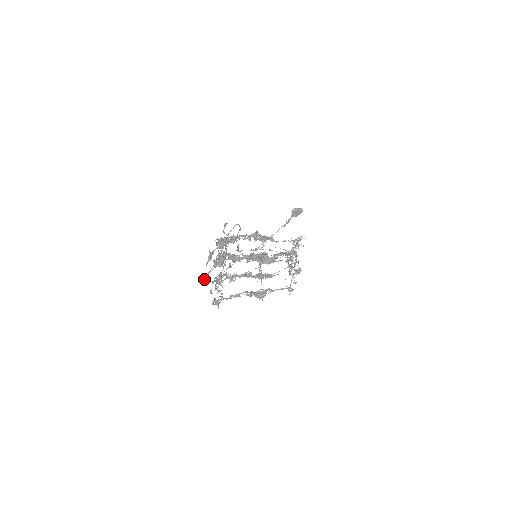
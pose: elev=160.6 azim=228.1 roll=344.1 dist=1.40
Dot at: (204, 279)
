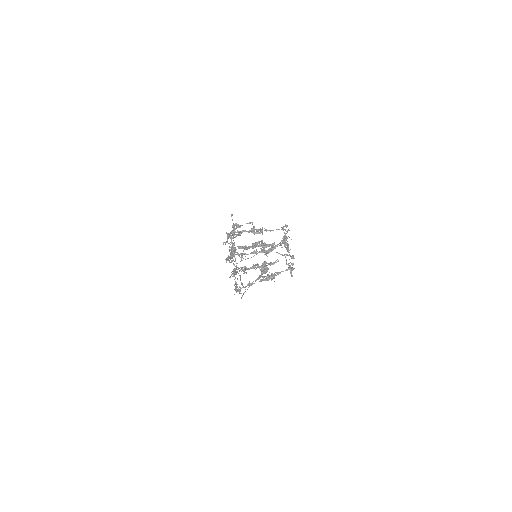
Dot at: (226, 261)
